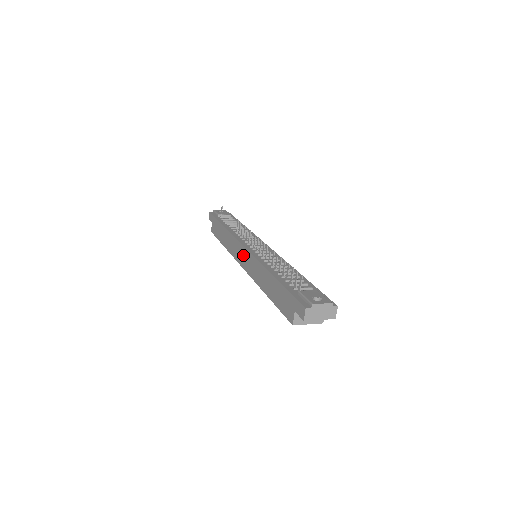
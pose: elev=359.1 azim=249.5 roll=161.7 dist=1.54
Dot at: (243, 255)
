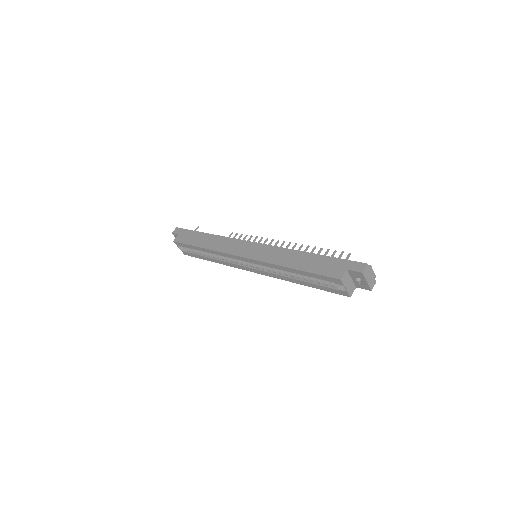
Dot at: (249, 248)
